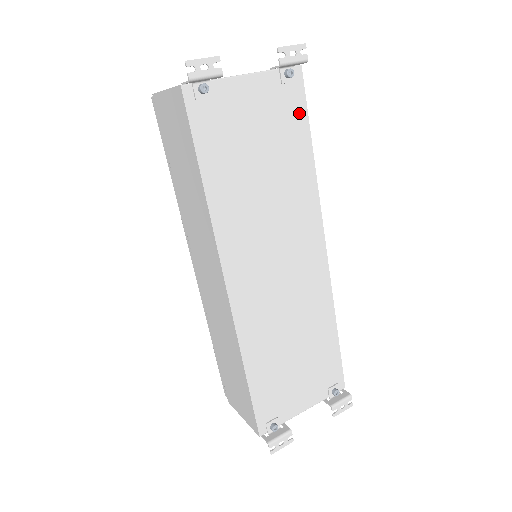
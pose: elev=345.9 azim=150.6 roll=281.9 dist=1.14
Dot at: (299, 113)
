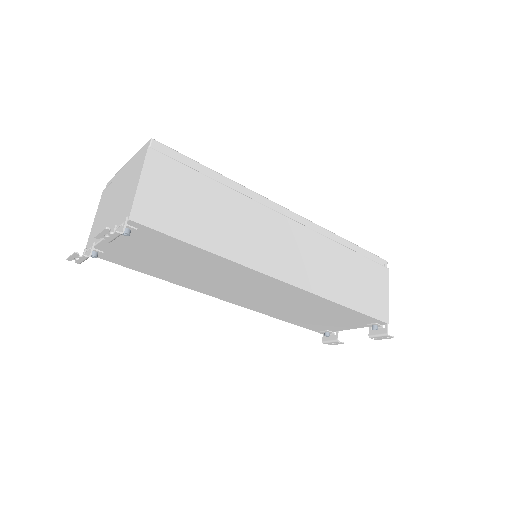
Dot at: (166, 239)
